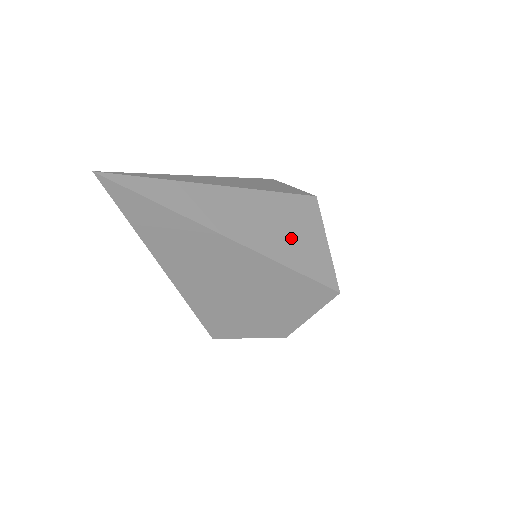
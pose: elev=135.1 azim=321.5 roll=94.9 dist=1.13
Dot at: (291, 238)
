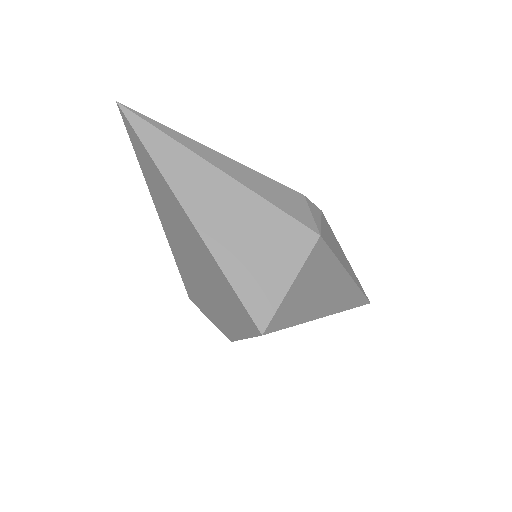
Dot at: (253, 256)
